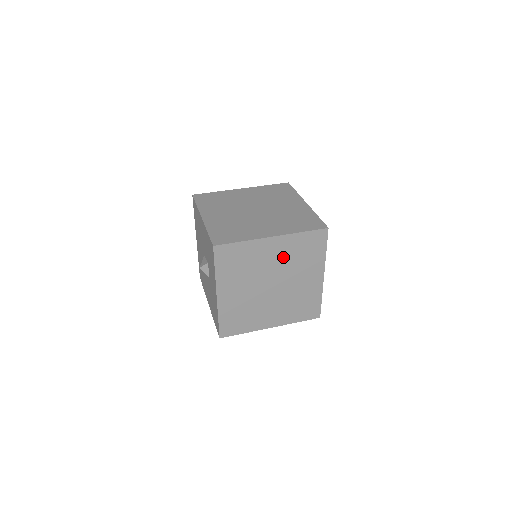
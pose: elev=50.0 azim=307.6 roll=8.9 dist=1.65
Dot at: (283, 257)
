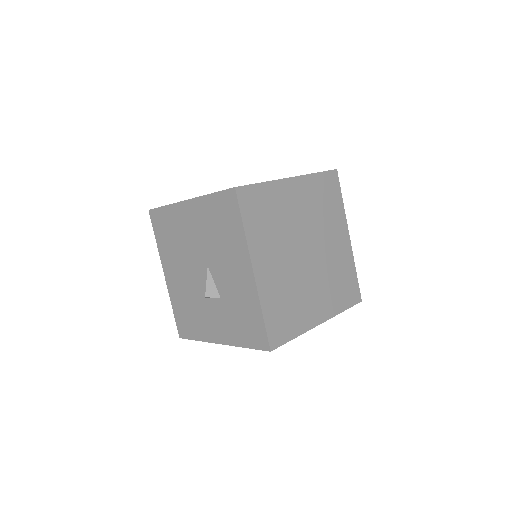
Dot at: occluded
